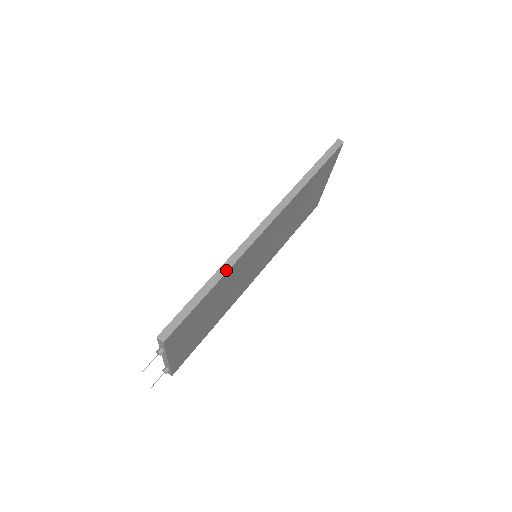
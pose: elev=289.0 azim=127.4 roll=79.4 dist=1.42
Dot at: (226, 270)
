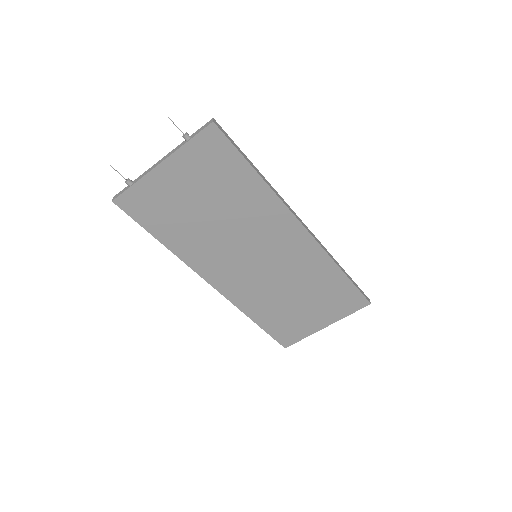
Dot at: (271, 187)
